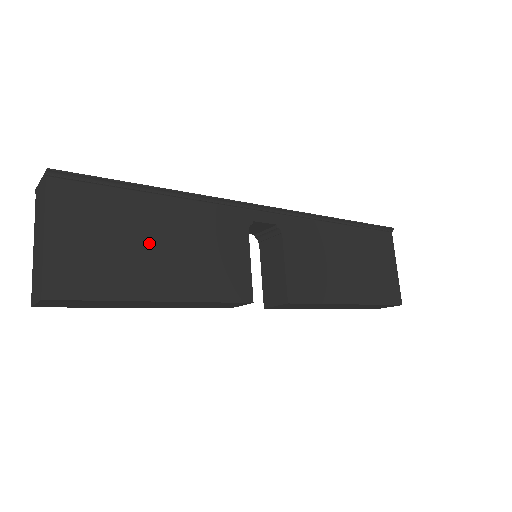
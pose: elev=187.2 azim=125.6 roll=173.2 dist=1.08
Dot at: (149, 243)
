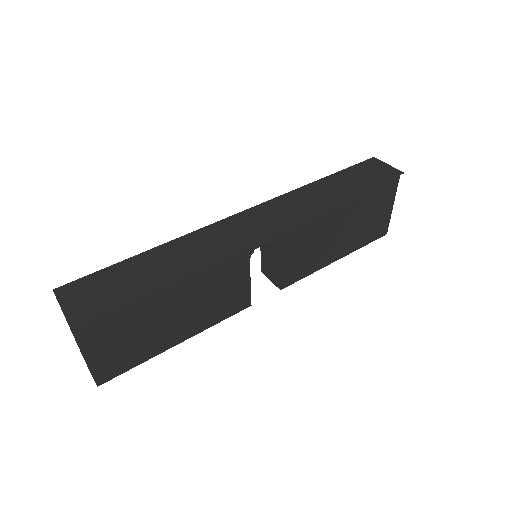
Dot at: (164, 317)
